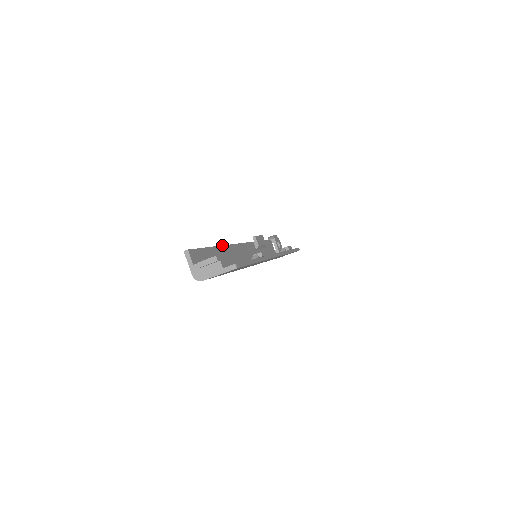
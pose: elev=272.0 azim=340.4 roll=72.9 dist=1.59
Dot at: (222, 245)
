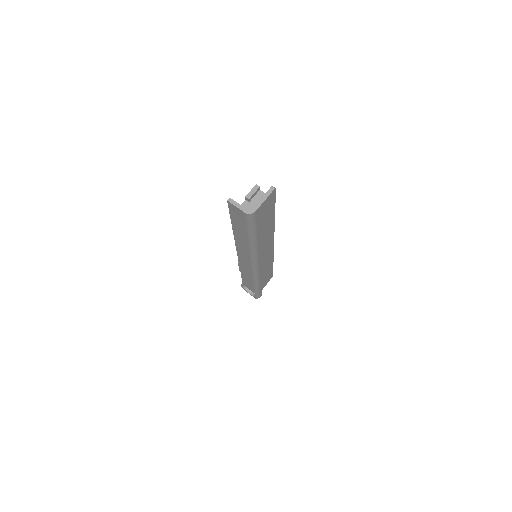
Dot at: occluded
